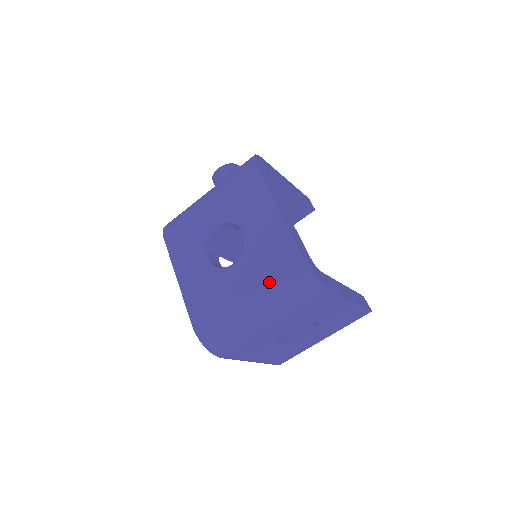
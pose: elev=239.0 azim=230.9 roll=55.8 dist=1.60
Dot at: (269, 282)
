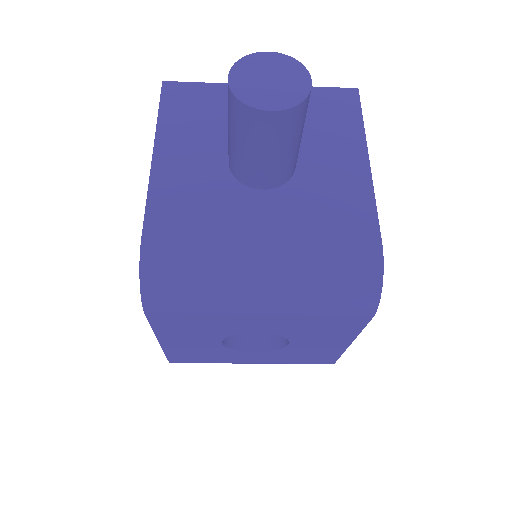
Dot at: occluded
